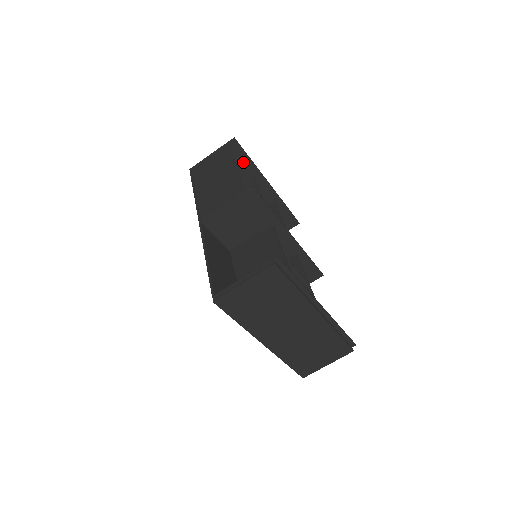
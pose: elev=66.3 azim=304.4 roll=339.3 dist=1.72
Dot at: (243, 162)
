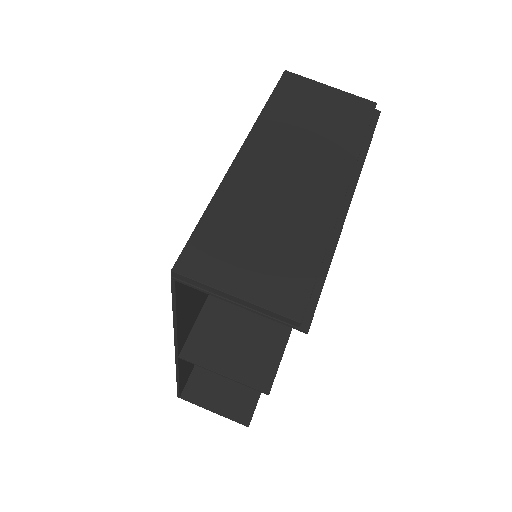
Dot at: occluded
